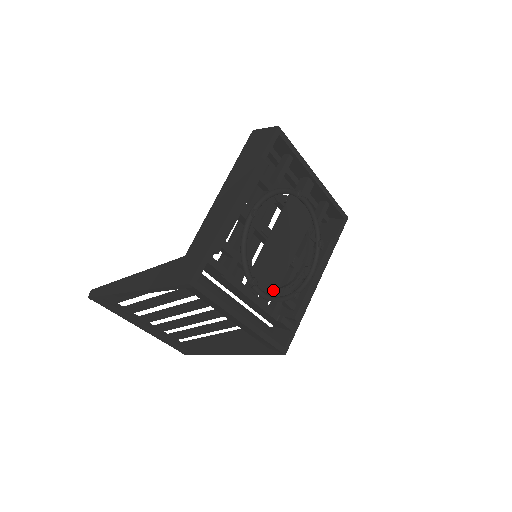
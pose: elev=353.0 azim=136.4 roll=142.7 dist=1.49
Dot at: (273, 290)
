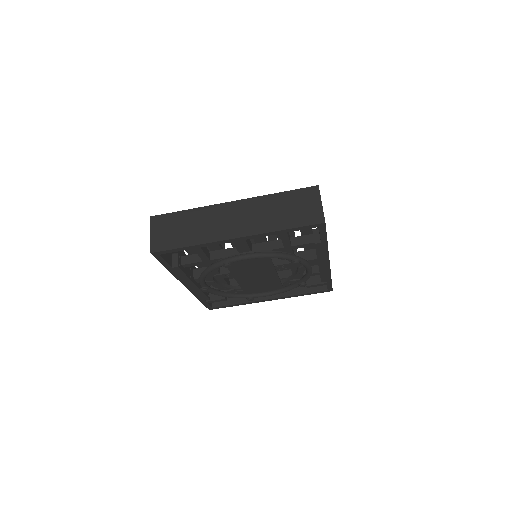
Dot at: (277, 287)
